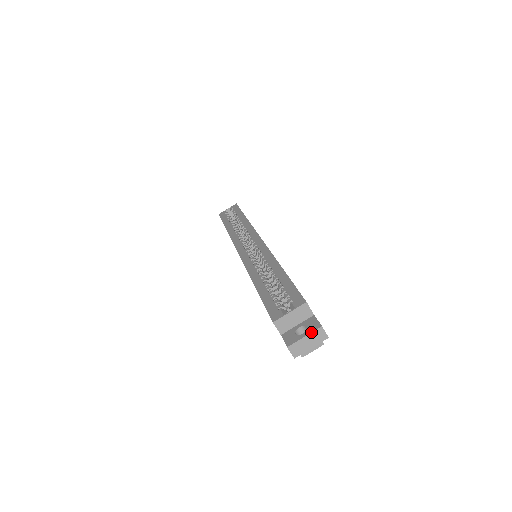
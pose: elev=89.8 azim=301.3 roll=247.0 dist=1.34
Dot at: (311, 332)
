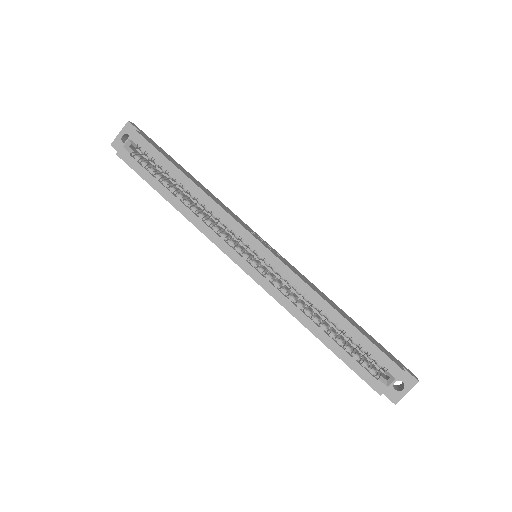
Dot at: occluded
